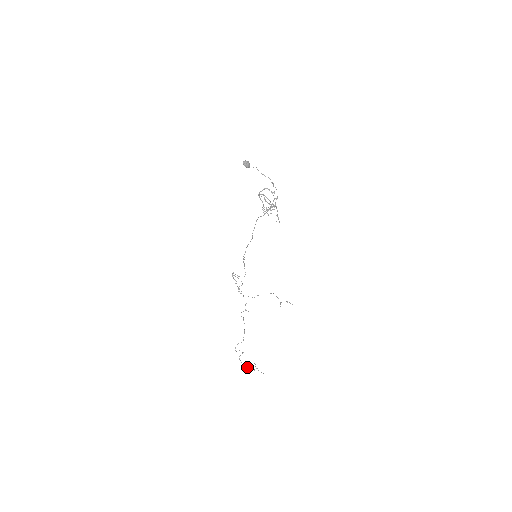
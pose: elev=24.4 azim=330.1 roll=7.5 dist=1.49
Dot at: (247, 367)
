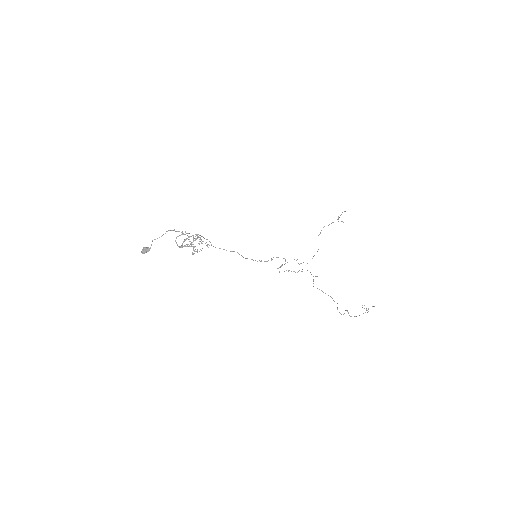
Dot at: occluded
